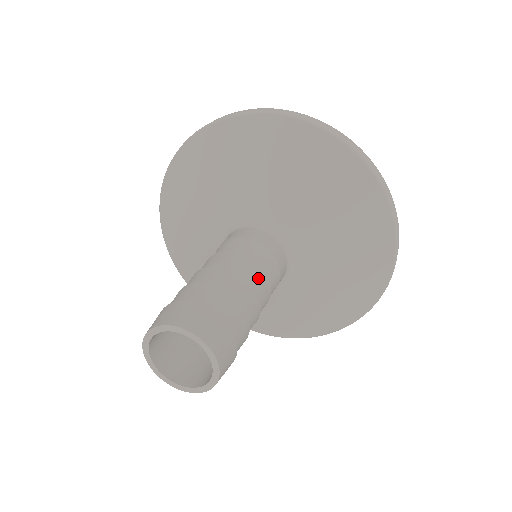
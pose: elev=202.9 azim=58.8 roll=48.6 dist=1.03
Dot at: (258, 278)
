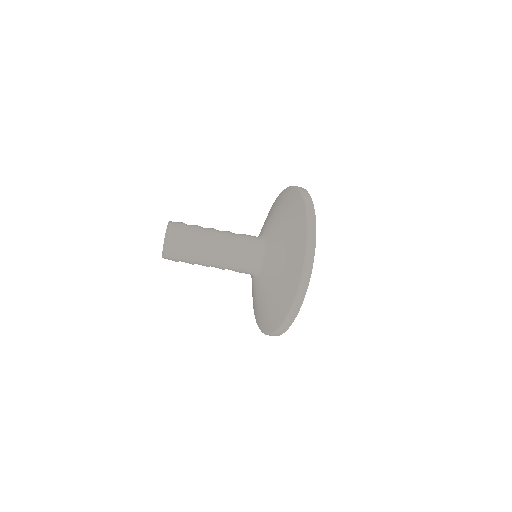
Dot at: (225, 239)
